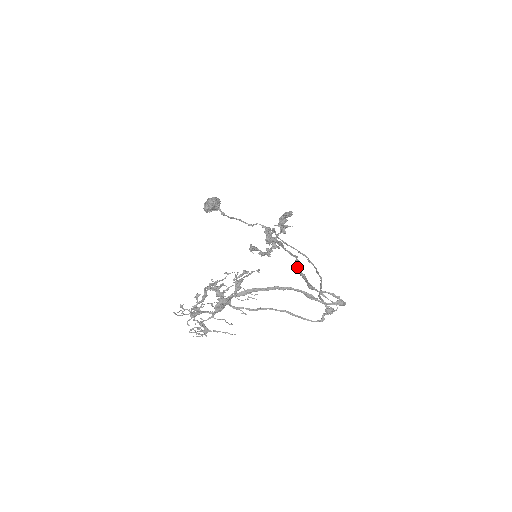
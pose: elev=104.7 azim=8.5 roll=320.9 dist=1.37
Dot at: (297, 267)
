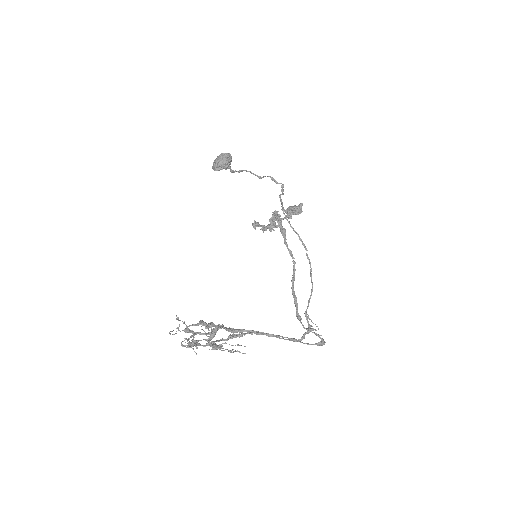
Dot at: (292, 283)
